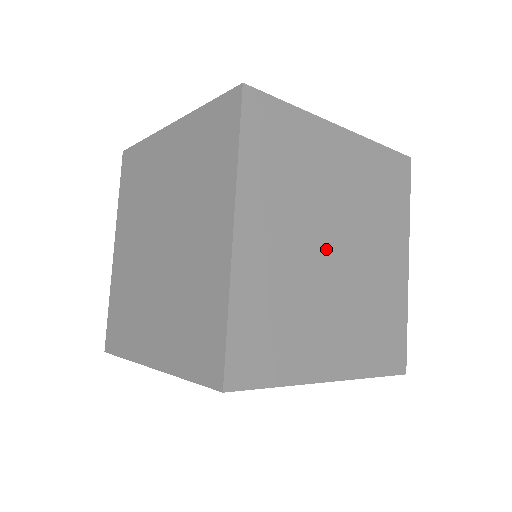
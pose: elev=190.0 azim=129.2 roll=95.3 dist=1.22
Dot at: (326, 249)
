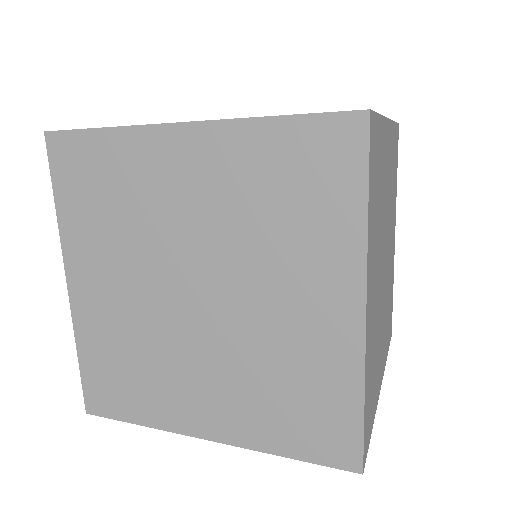
Dot at: (383, 268)
